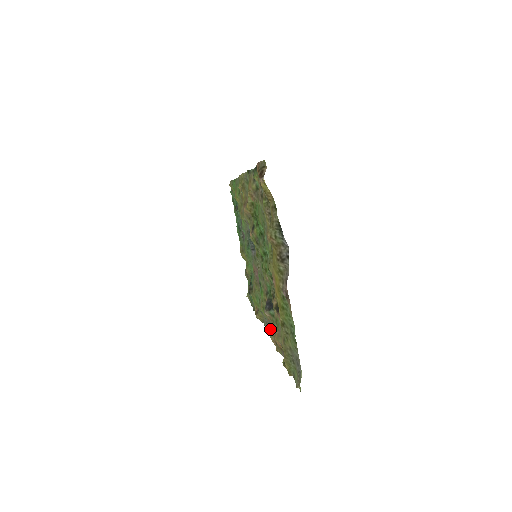
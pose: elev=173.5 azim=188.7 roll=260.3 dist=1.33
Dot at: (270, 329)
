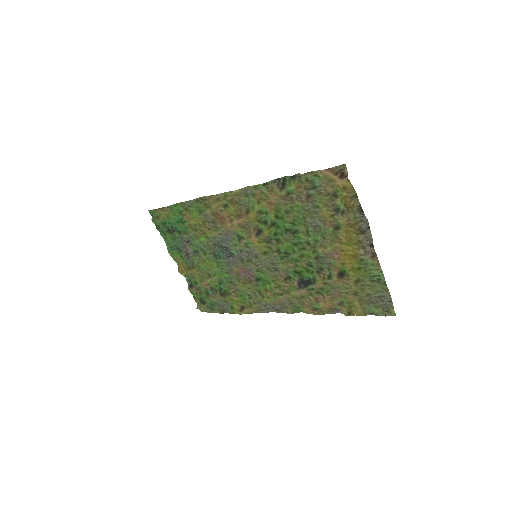
Dot at: (292, 306)
